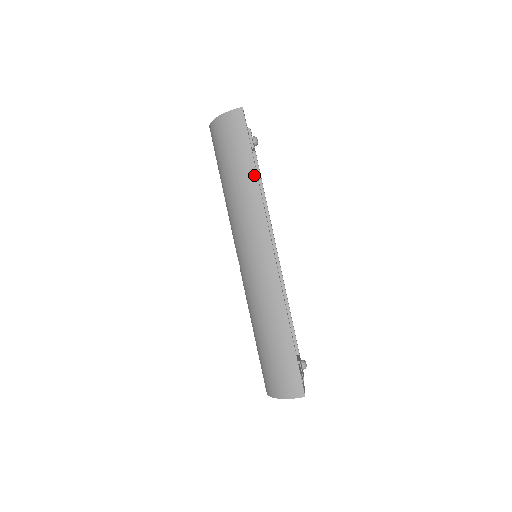
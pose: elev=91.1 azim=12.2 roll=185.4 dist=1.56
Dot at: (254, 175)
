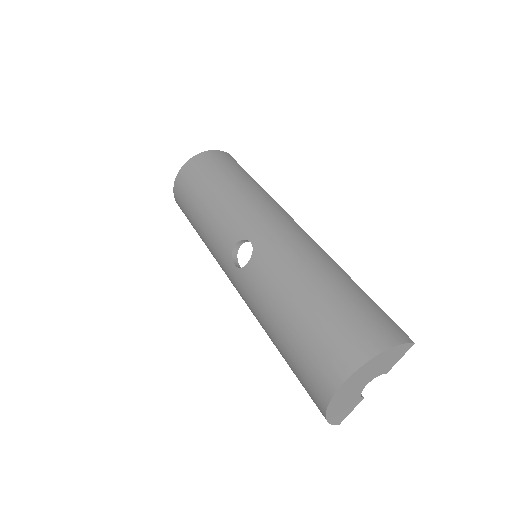
Dot at: (256, 182)
